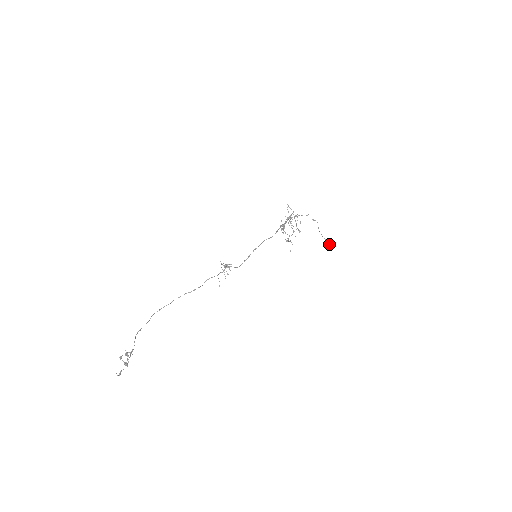
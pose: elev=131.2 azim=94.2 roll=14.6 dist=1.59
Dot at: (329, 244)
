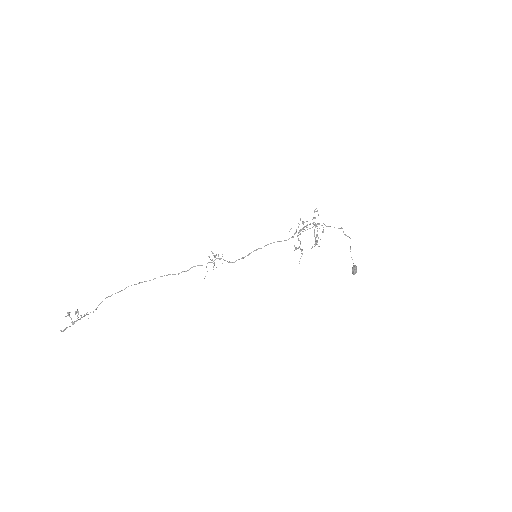
Dot at: (354, 267)
